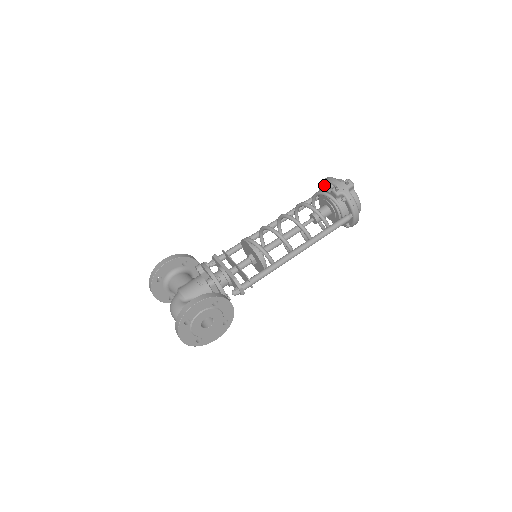
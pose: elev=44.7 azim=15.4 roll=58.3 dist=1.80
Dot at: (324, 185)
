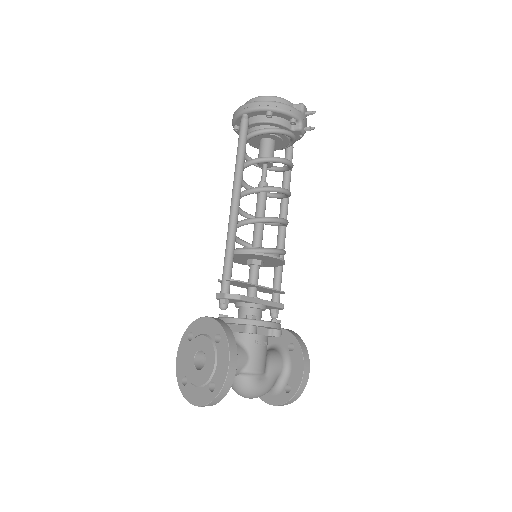
Dot at: (273, 114)
